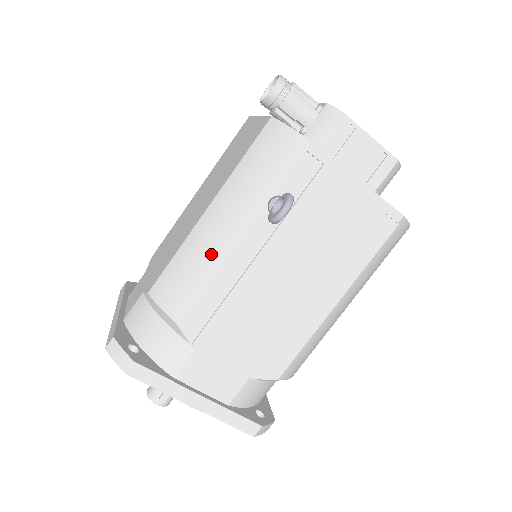
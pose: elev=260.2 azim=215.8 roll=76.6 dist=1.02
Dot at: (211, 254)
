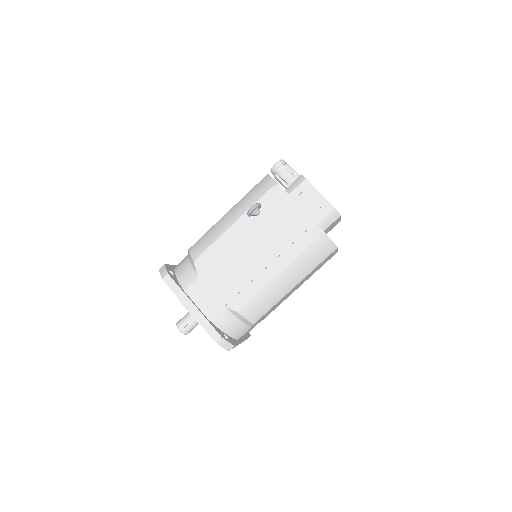
Dot at: (220, 230)
